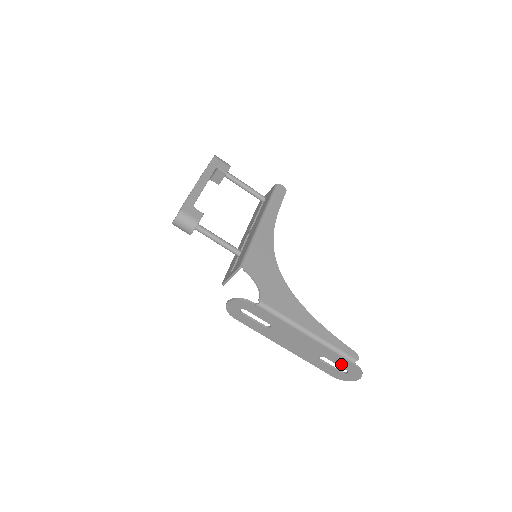
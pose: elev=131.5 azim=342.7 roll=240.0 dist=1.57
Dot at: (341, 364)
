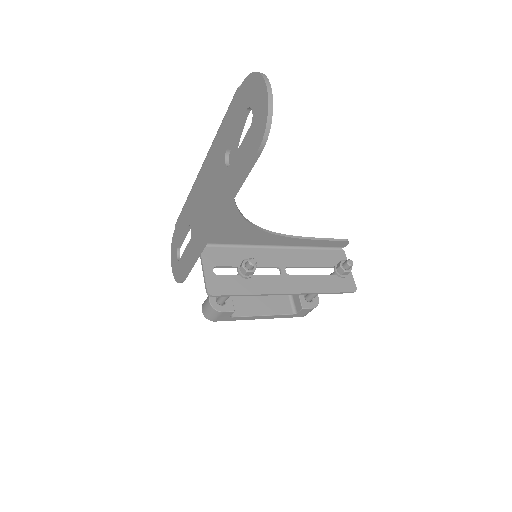
Dot at: (237, 120)
